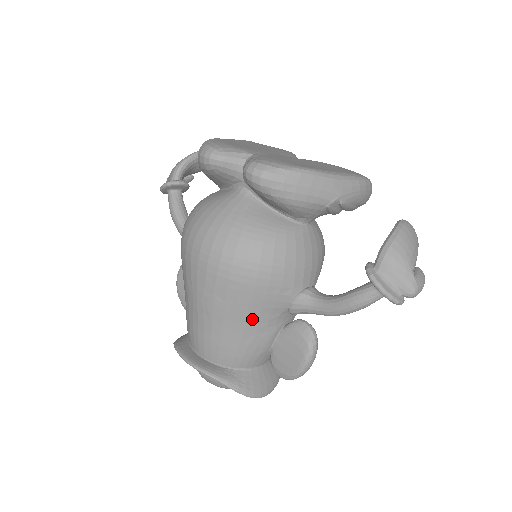
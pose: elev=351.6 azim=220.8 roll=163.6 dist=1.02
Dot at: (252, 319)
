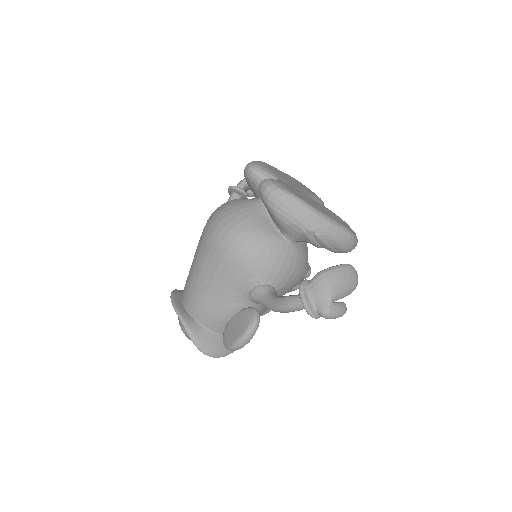
Dot at: (222, 288)
